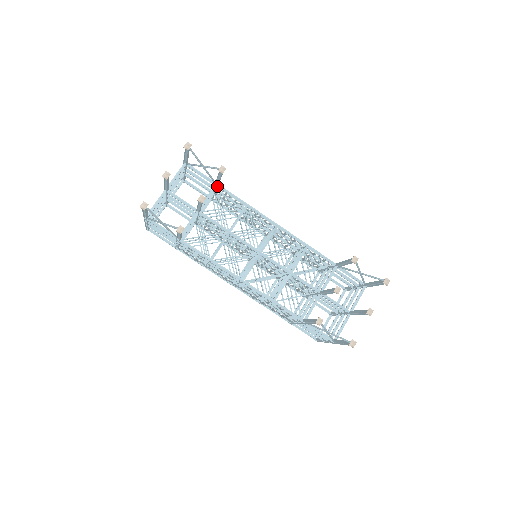
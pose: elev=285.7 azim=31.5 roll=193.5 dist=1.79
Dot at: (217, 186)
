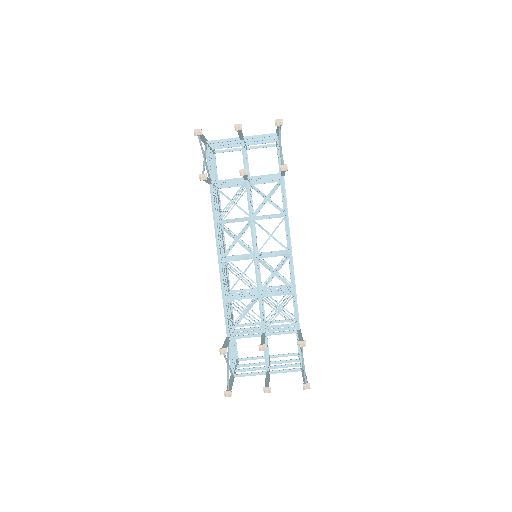
Dot at: (281, 176)
